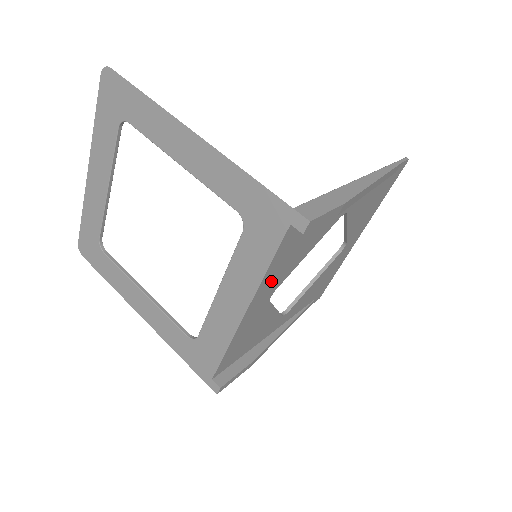
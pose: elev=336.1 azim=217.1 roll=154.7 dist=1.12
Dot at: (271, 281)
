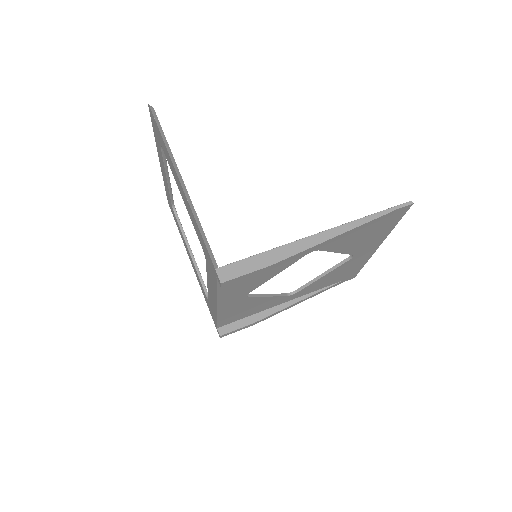
Dot at: (233, 293)
